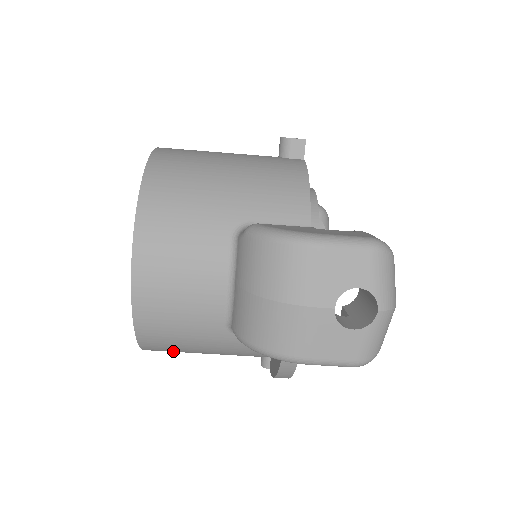
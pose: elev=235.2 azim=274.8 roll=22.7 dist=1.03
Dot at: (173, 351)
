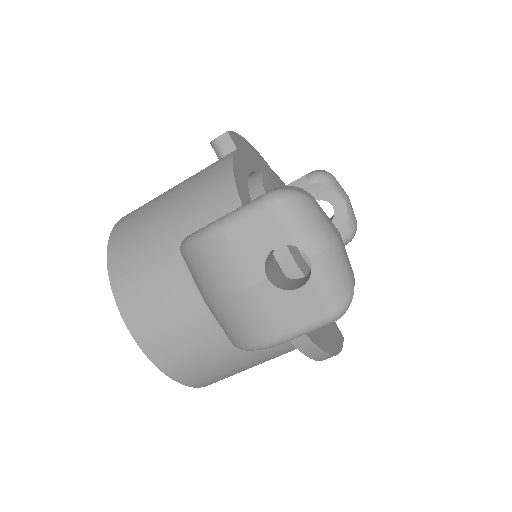
Dot at: (223, 377)
